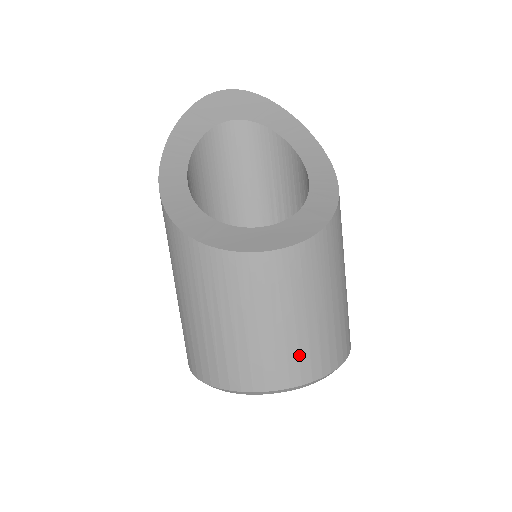
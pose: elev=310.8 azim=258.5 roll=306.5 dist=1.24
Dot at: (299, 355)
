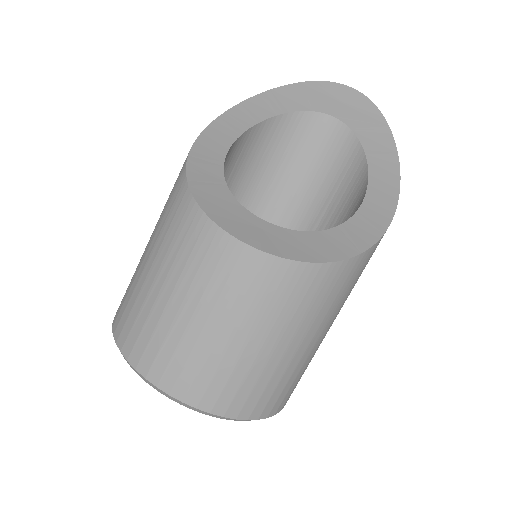
Dot at: (200, 370)
